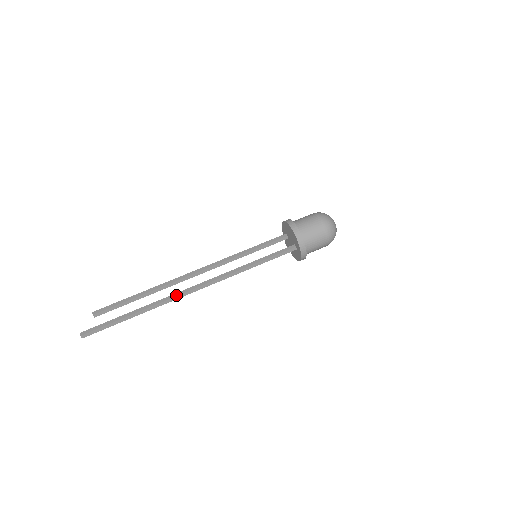
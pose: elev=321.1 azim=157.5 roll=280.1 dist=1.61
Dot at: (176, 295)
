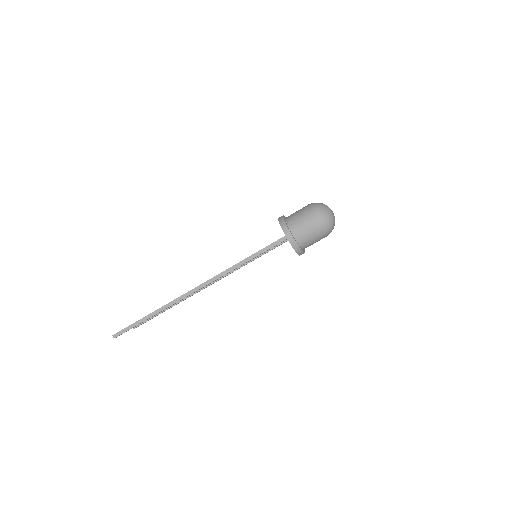
Dot at: (182, 295)
